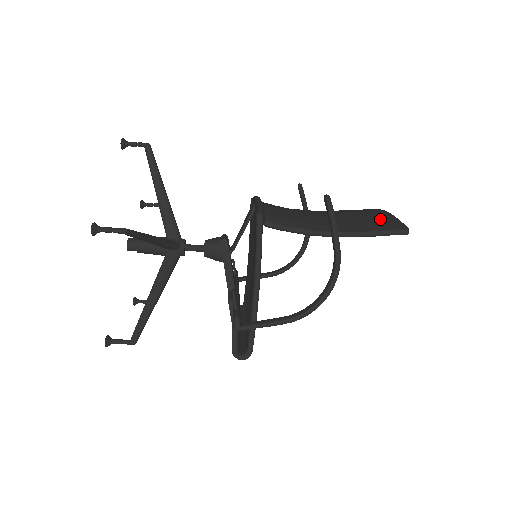
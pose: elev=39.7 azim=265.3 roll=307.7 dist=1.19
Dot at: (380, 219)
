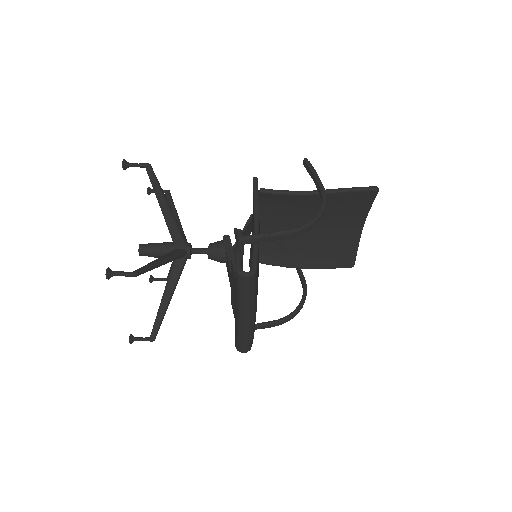
Dot at: occluded
